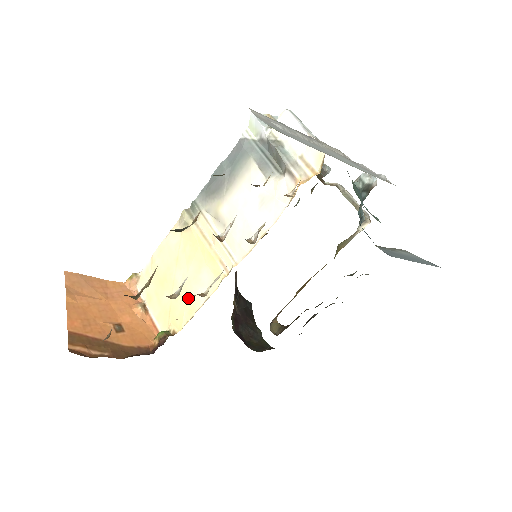
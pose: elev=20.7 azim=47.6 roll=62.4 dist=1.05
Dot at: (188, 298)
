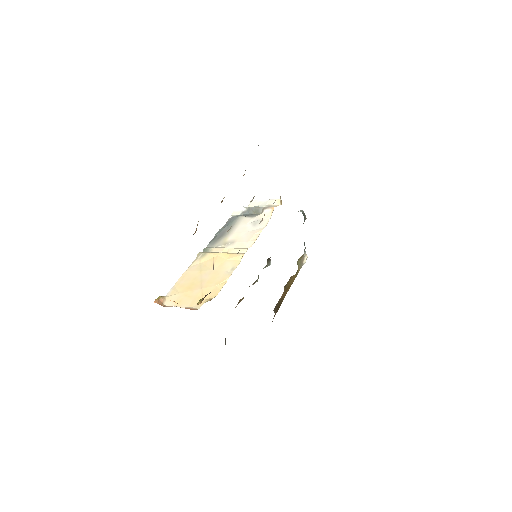
Dot at: (218, 279)
